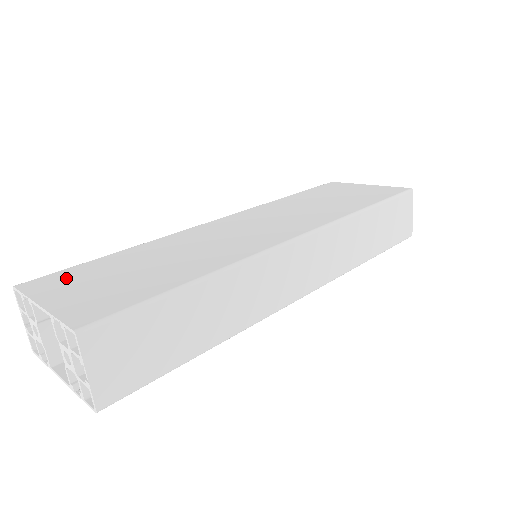
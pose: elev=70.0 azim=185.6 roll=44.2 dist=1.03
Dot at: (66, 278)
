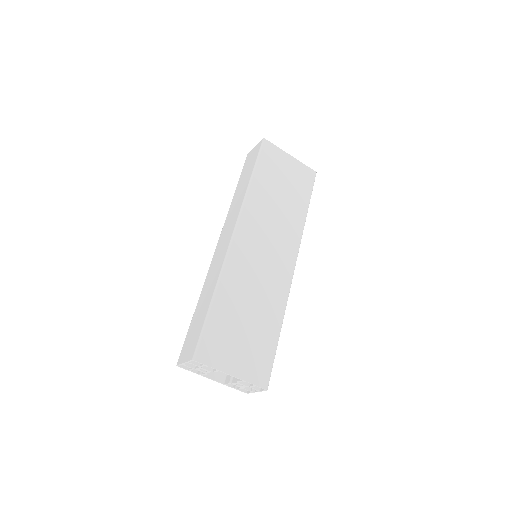
Dot at: (217, 343)
